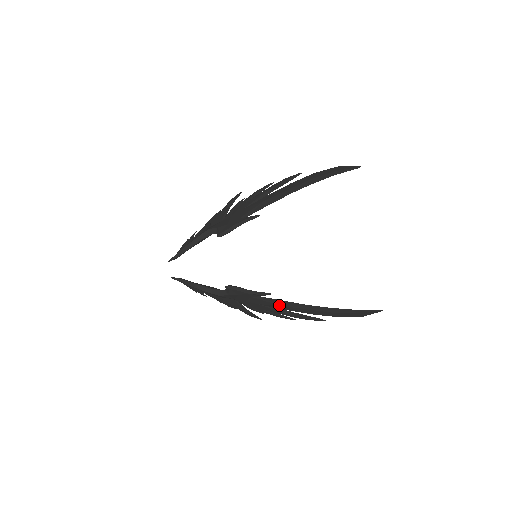
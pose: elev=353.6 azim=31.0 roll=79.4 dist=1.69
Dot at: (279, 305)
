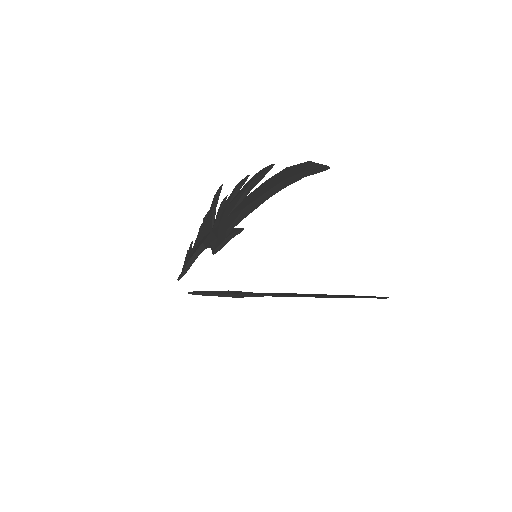
Dot at: occluded
